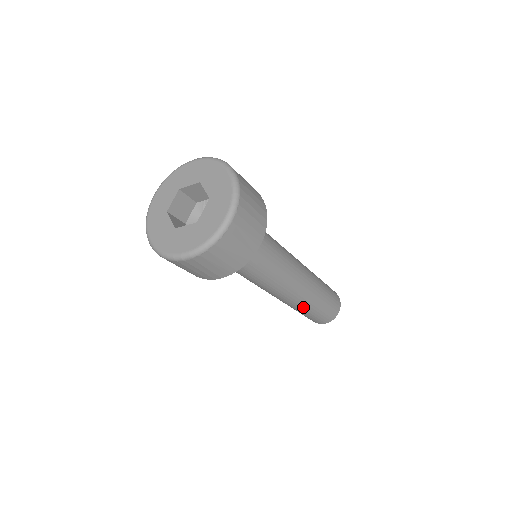
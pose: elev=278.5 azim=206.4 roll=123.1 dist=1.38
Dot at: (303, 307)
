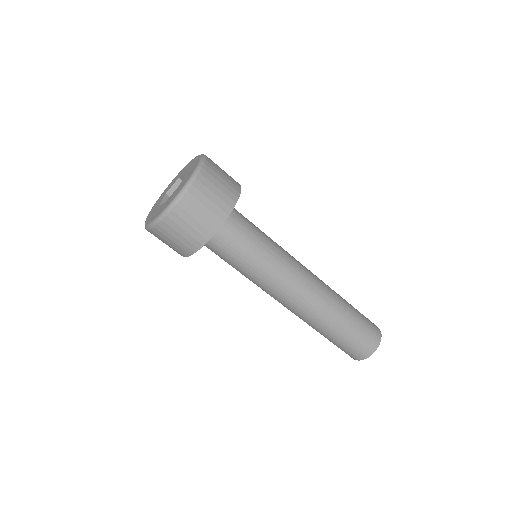
Dot at: (316, 327)
